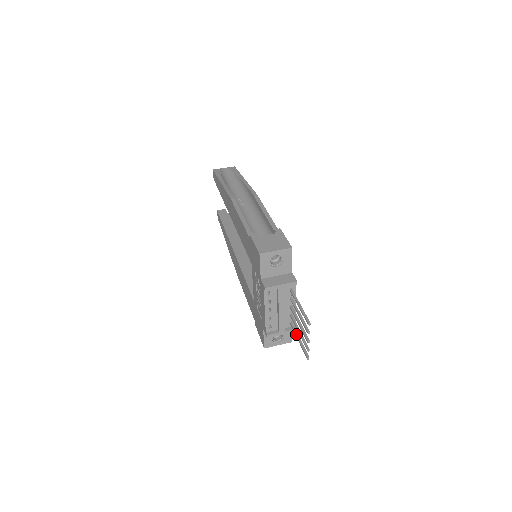
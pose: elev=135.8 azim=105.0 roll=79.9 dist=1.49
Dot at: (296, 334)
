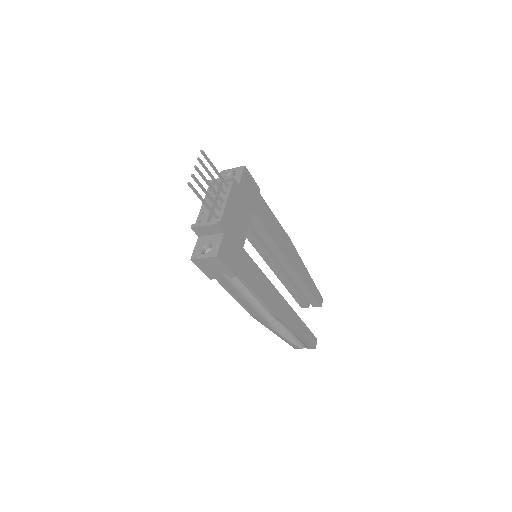
Dot at: (207, 205)
